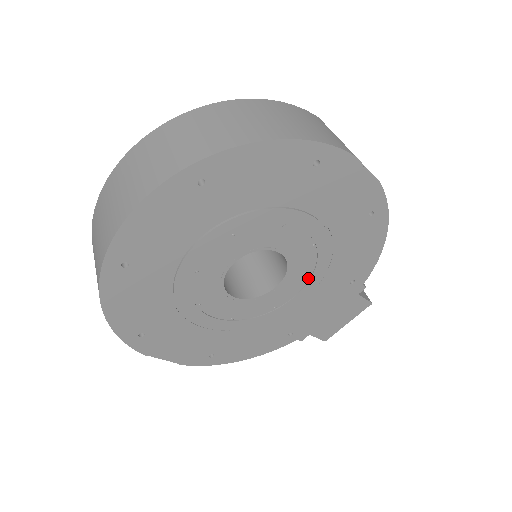
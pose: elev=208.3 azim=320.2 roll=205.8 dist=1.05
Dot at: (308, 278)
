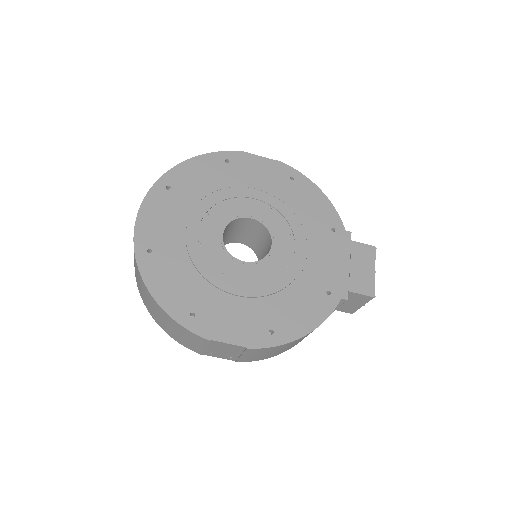
Dot at: (291, 233)
